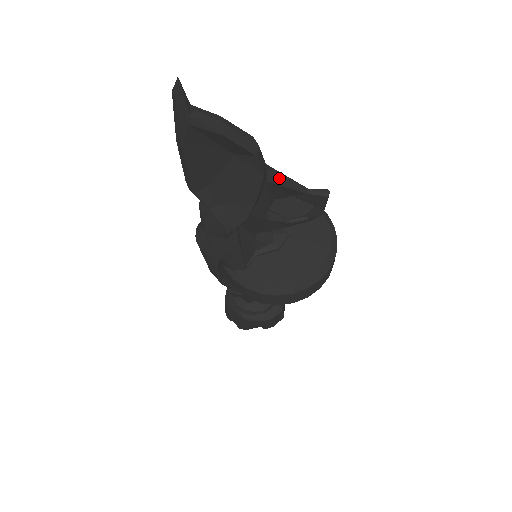
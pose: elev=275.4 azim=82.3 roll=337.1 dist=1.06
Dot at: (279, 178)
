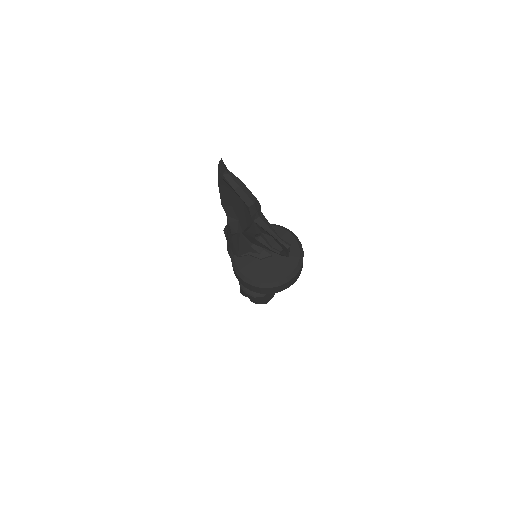
Dot at: (263, 224)
